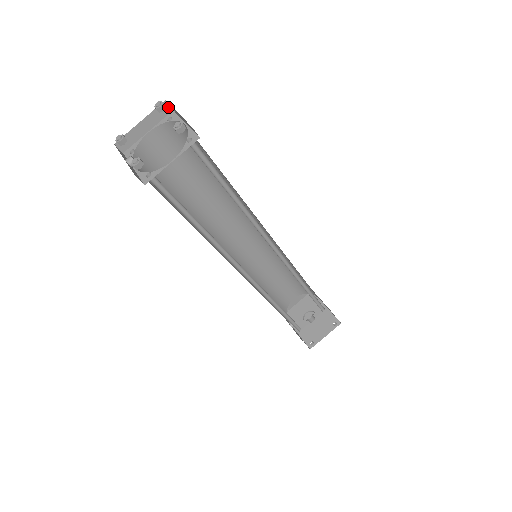
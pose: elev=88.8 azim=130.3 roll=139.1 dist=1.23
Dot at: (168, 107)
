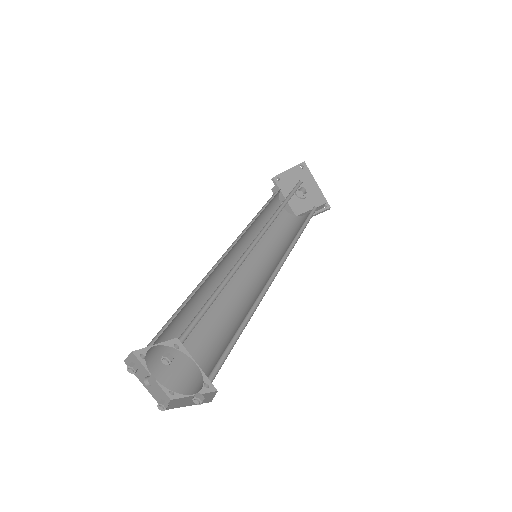
Dot at: occluded
